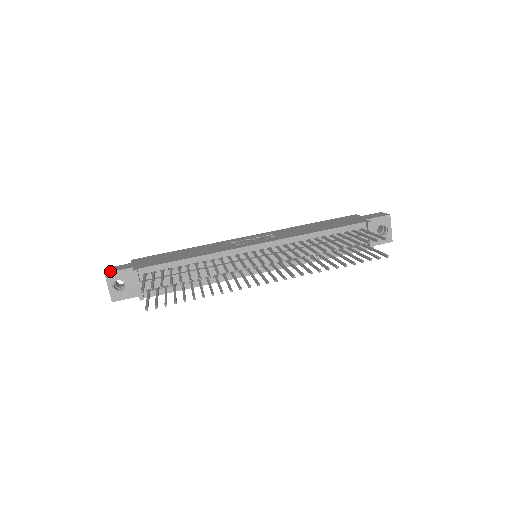
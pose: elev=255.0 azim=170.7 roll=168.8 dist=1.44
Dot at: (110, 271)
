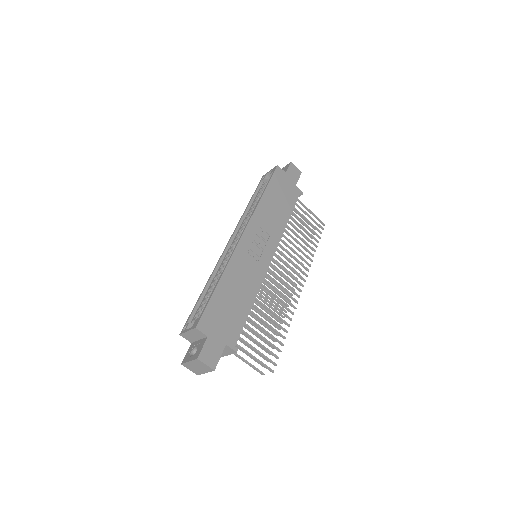
Dot at: (216, 364)
